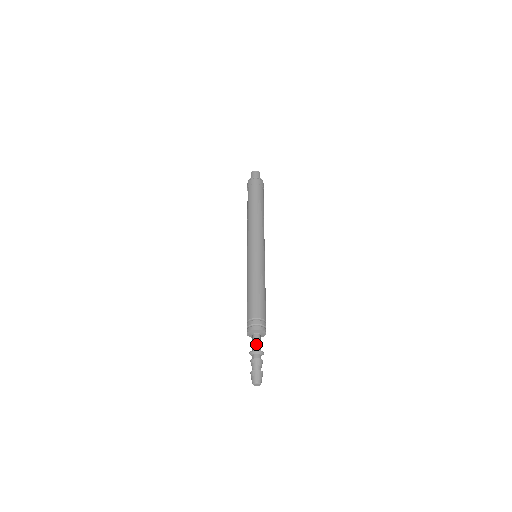
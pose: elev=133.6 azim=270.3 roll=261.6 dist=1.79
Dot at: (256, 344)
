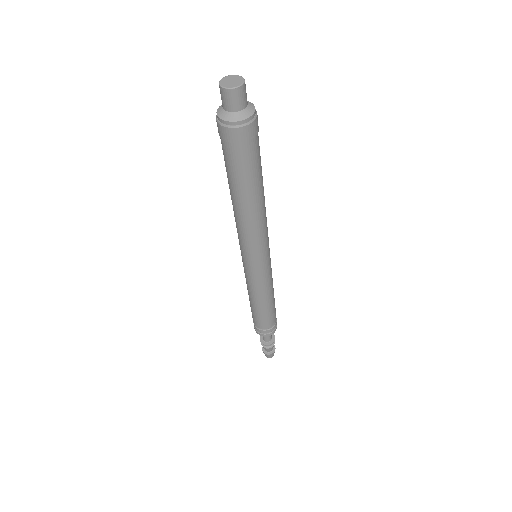
Dot at: (267, 338)
